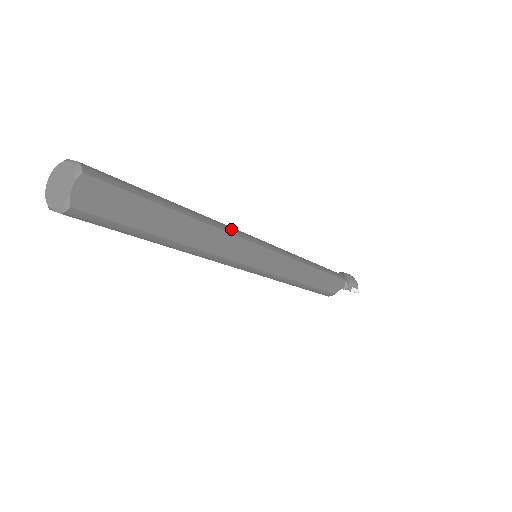
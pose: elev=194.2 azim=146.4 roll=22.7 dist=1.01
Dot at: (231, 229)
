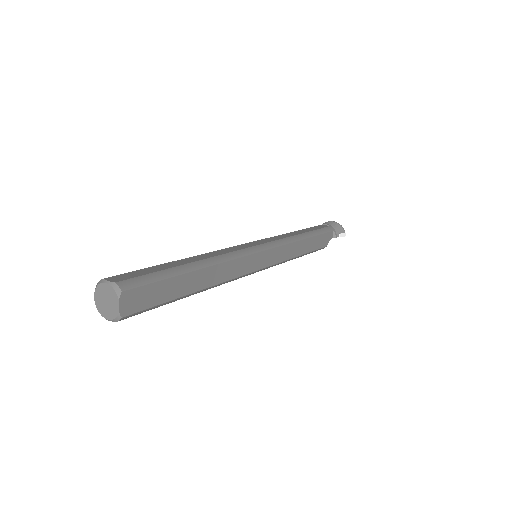
Dot at: (233, 254)
